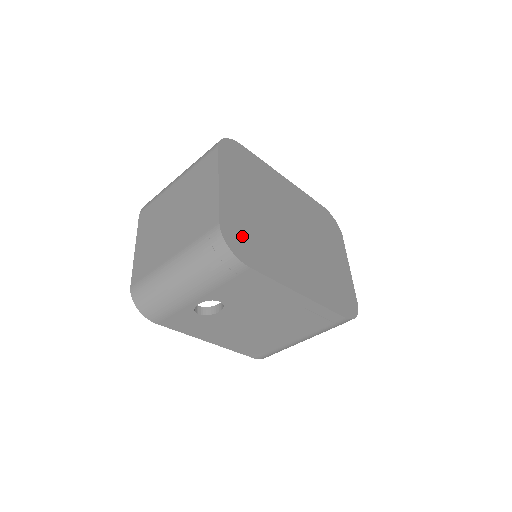
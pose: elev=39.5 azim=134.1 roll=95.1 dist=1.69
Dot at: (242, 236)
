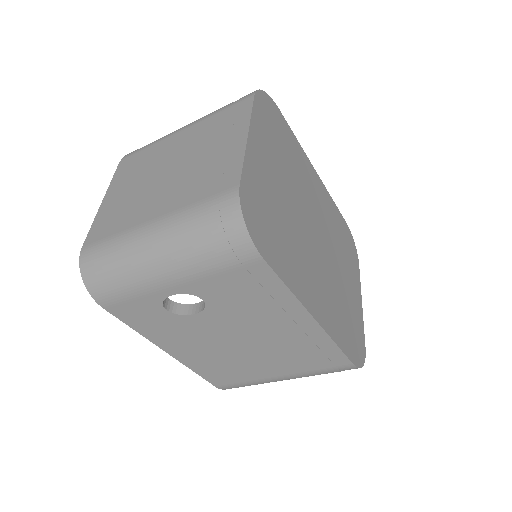
Dot at: (262, 215)
